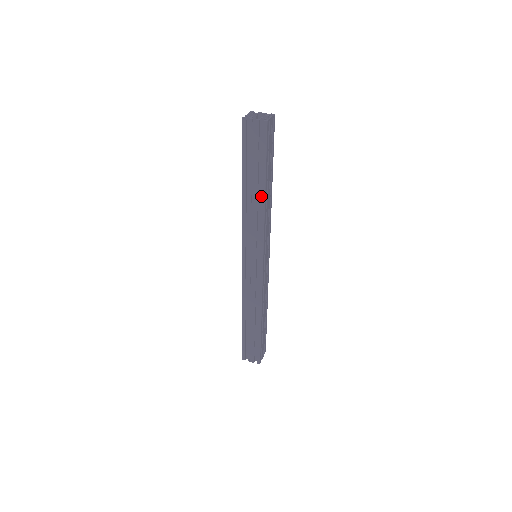
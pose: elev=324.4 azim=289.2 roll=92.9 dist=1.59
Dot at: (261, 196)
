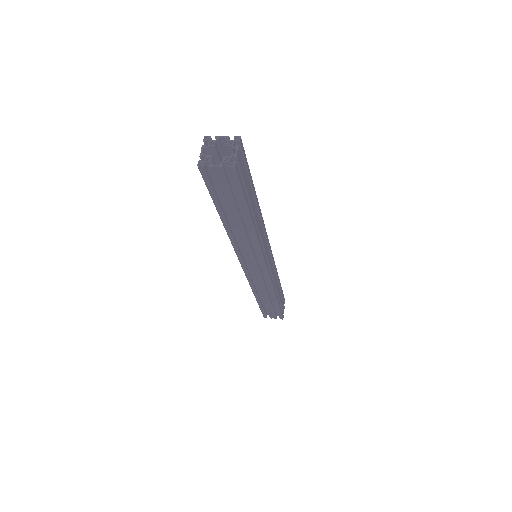
Dot at: (248, 226)
